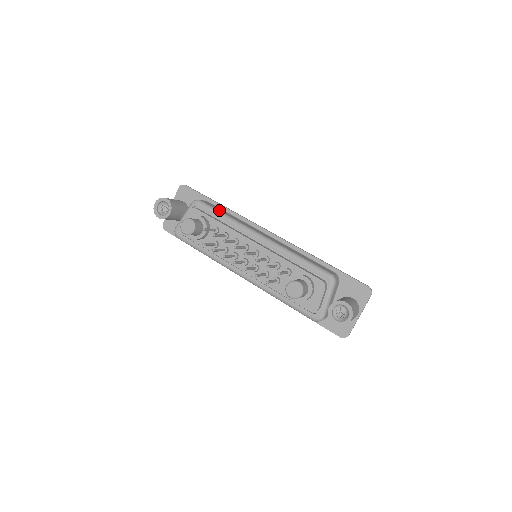
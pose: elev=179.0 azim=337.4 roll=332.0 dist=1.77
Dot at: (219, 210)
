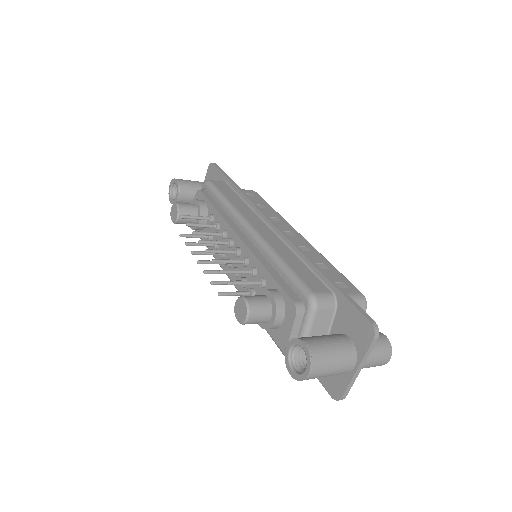
Dot at: (223, 193)
